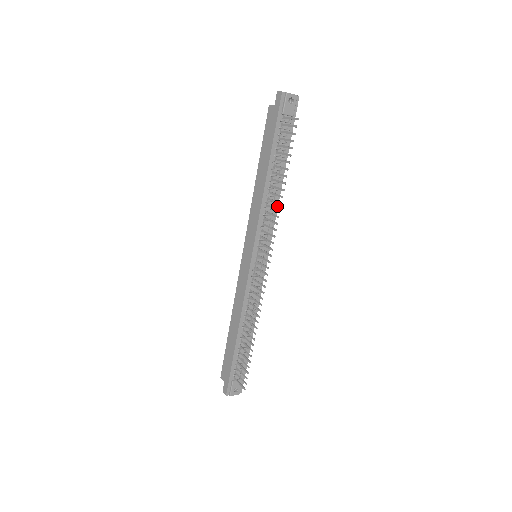
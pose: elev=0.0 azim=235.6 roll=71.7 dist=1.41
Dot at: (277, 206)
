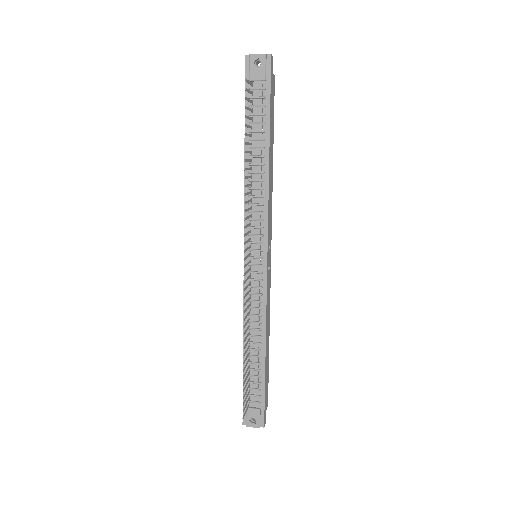
Dot at: (267, 193)
